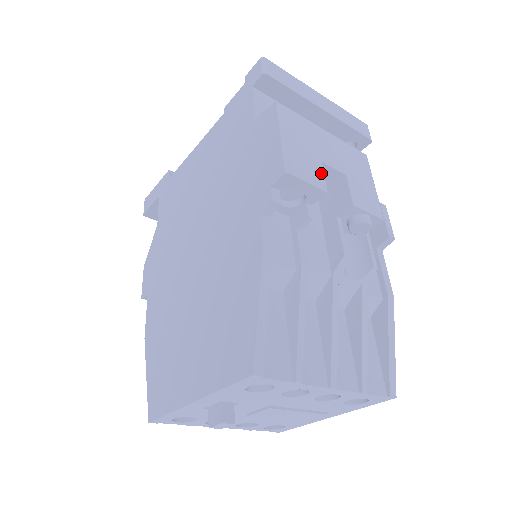
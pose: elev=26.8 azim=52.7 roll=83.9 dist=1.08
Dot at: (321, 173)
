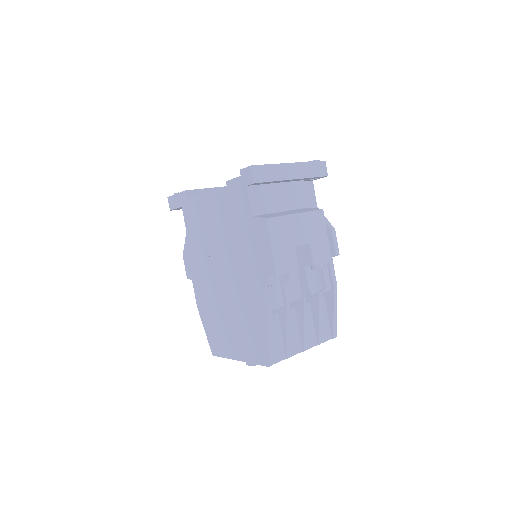
Dot at: (295, 257)
